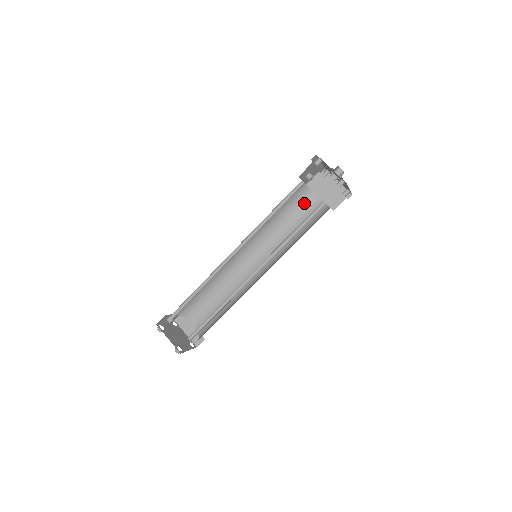
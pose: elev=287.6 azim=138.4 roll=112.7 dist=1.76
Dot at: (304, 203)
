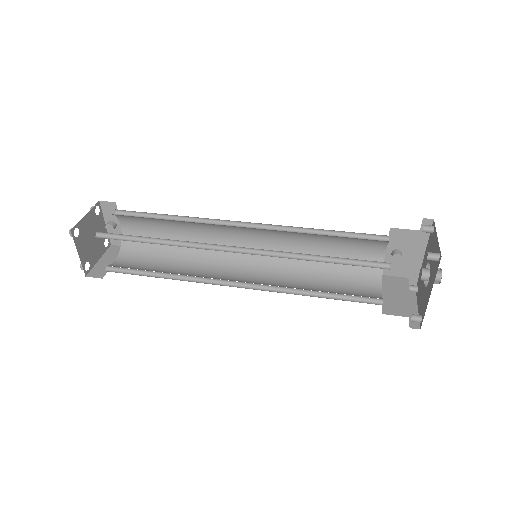
Dot at: (360, 281)
